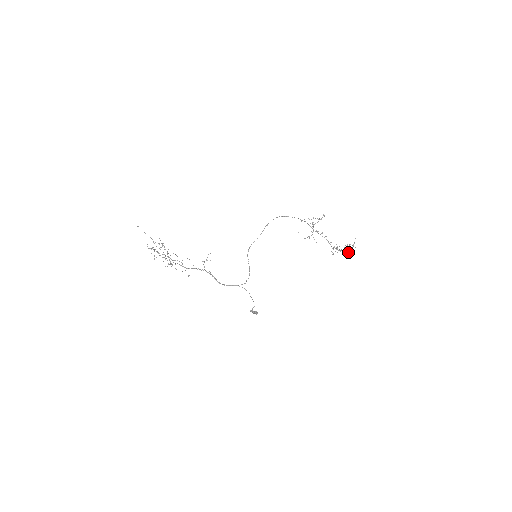
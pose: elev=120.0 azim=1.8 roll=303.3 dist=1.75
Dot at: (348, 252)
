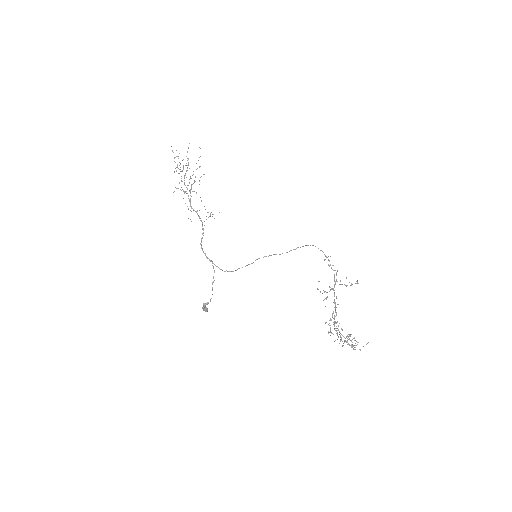
Dot at: occluded
